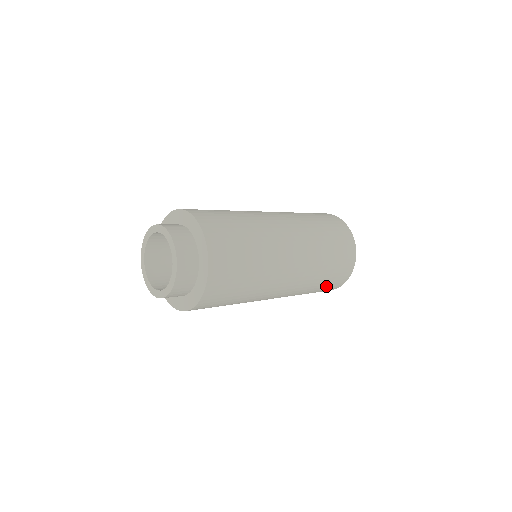
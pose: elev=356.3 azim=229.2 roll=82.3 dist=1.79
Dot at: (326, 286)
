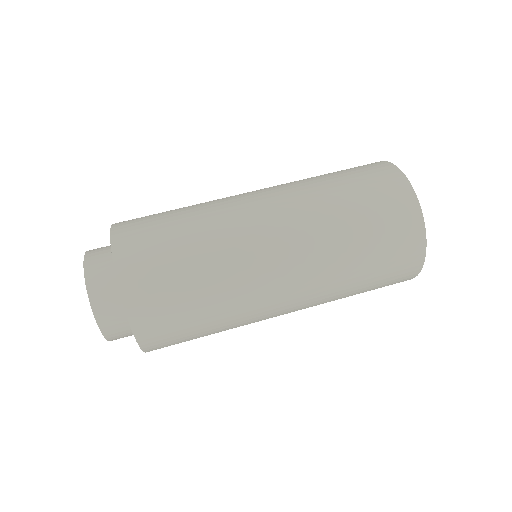
Dot at: occluded
